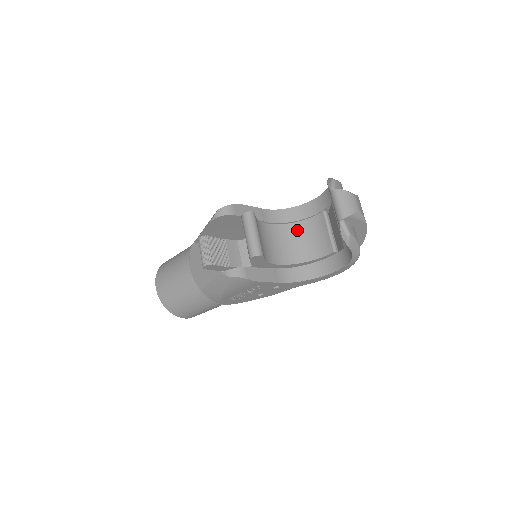
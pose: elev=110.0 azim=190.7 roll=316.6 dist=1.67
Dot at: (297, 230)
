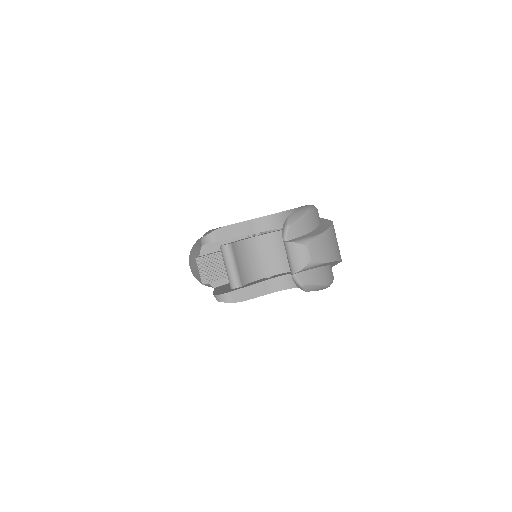
Dot at: occluded
